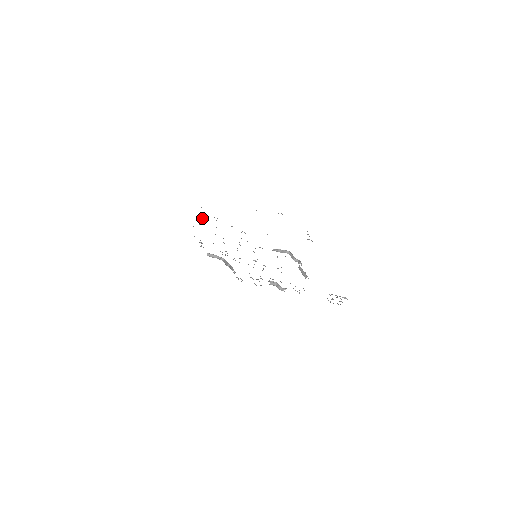
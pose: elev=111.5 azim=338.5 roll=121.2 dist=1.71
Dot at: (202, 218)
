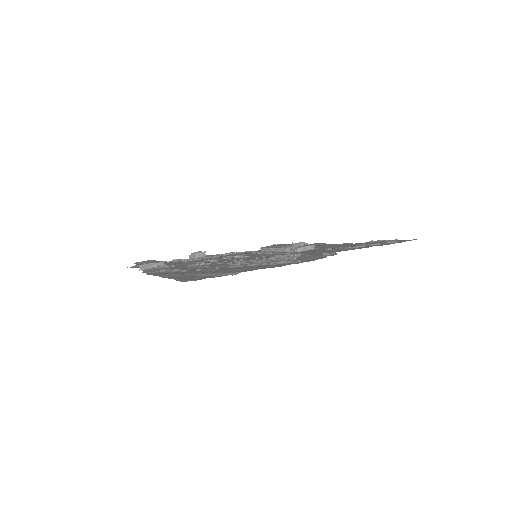
Dot at: (266, 263)
